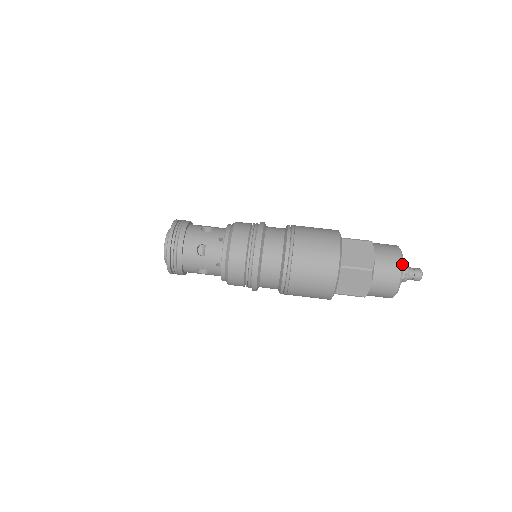
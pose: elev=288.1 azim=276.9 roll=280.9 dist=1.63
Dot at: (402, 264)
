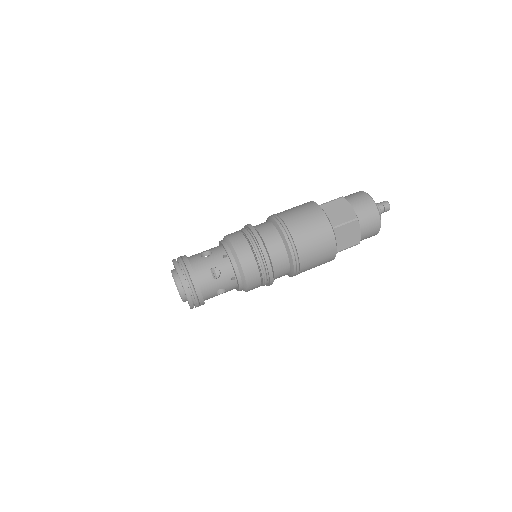
Dot at: (375, 203)
